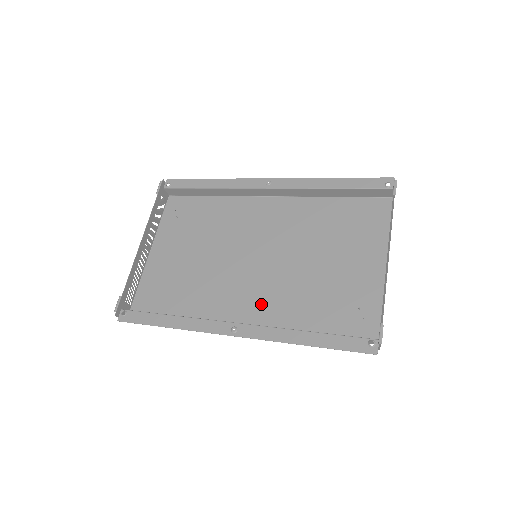
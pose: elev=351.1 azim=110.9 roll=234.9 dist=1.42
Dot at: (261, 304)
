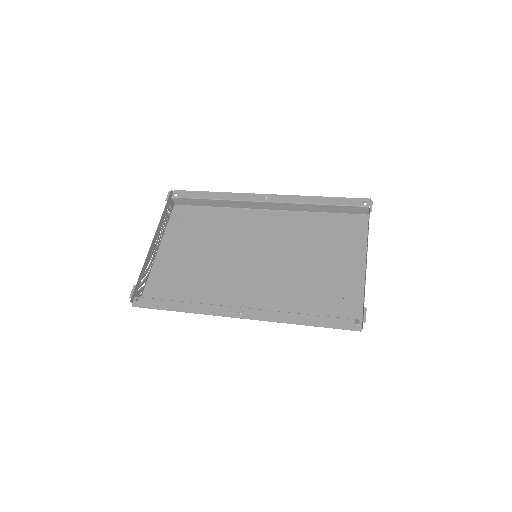
Dot at: (261, 295)
